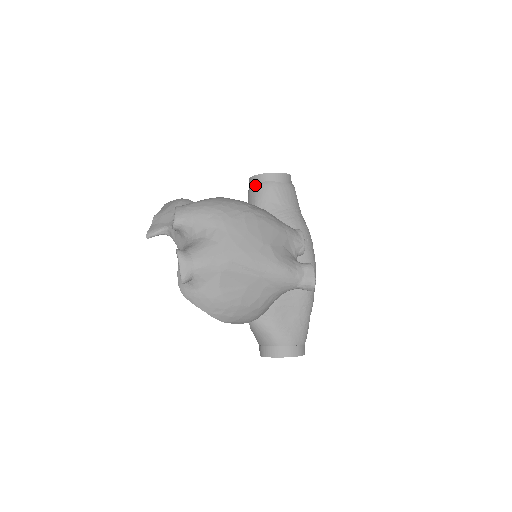
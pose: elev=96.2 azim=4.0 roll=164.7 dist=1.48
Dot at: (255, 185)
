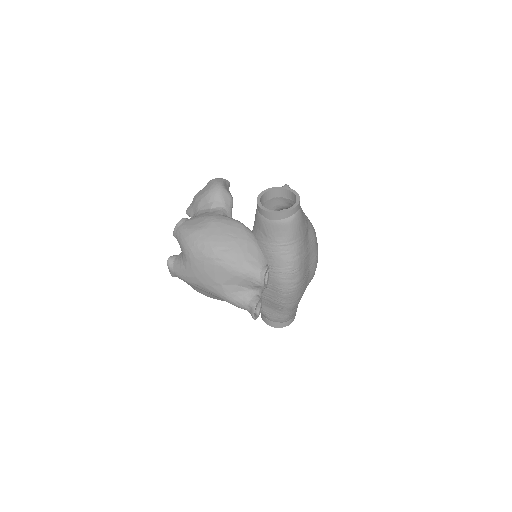
Dot at: occluded
